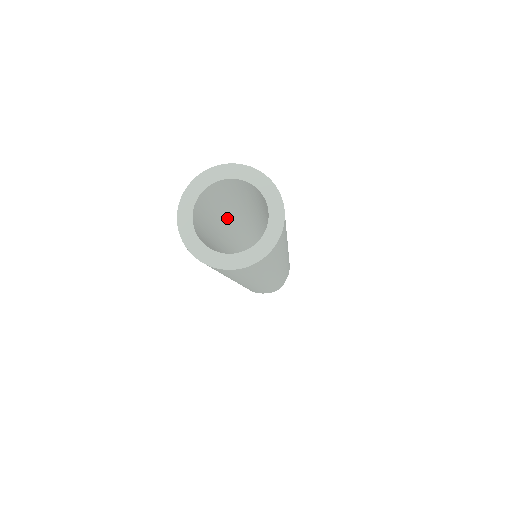
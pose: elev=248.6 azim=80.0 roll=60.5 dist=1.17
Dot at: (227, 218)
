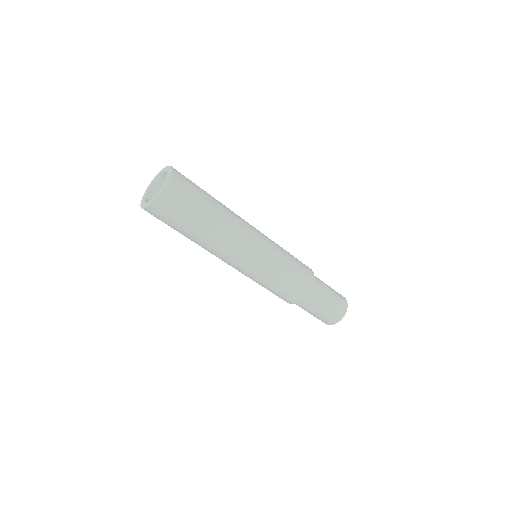
Dot at: occluded
